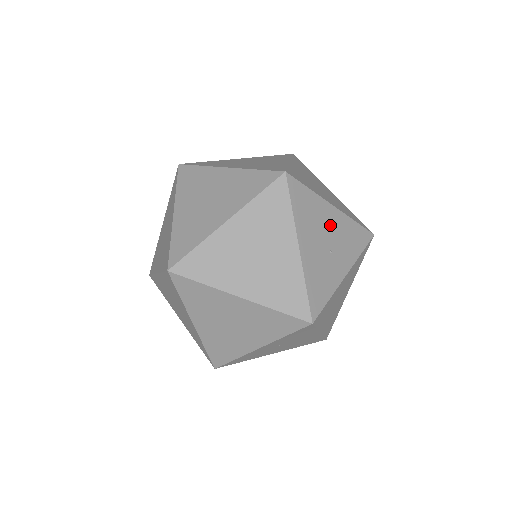
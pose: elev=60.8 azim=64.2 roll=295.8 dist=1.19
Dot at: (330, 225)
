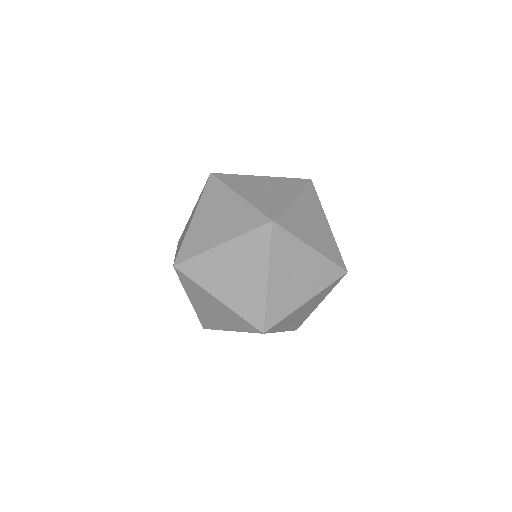
Dot at: (263, 183)
